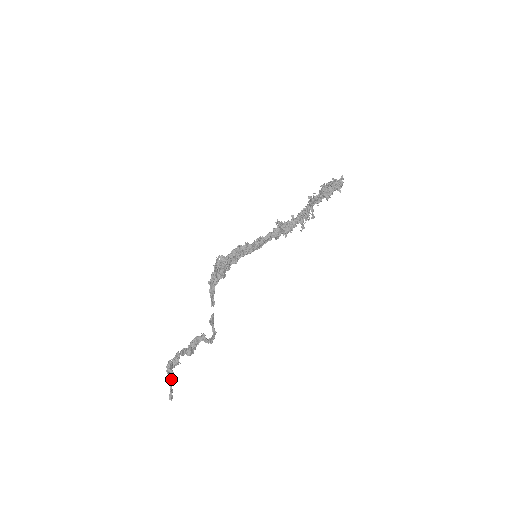
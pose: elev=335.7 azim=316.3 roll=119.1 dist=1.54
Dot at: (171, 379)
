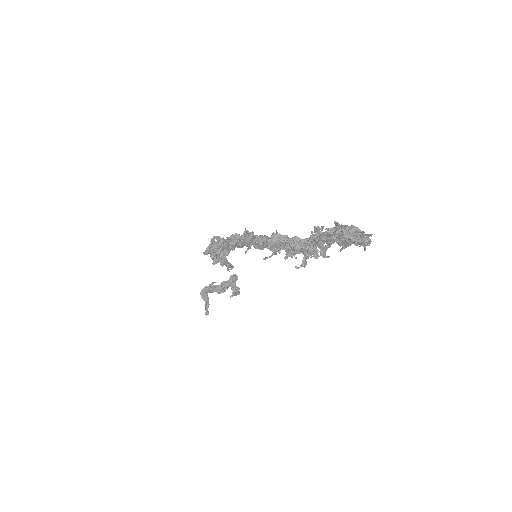
Dot at: (205, 301)
